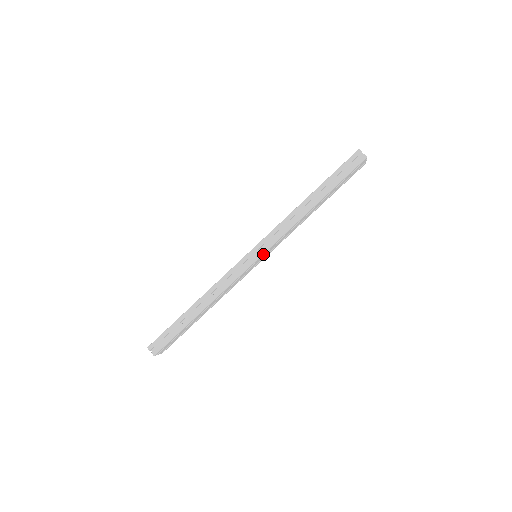
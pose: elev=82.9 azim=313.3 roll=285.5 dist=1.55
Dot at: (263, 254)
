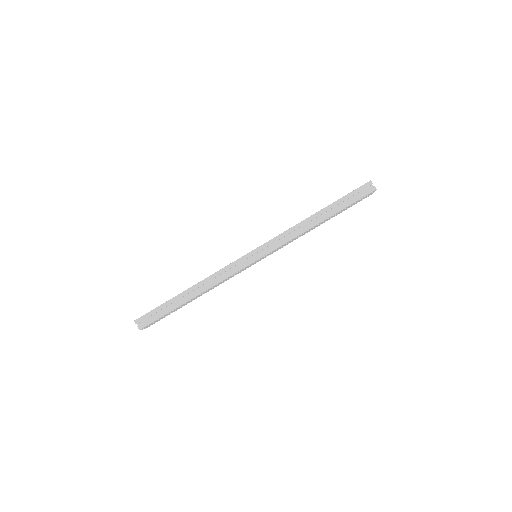
Dot at: (264, 256)
